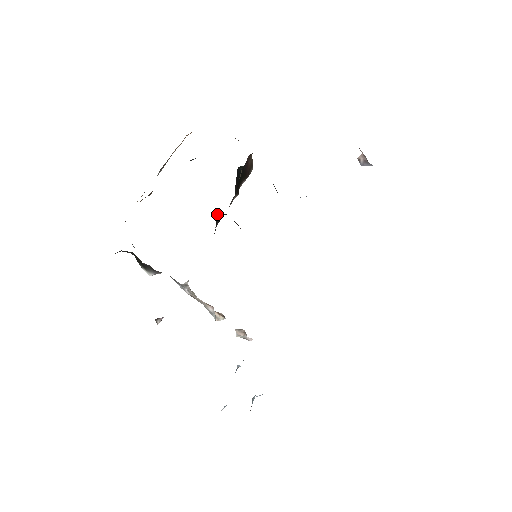
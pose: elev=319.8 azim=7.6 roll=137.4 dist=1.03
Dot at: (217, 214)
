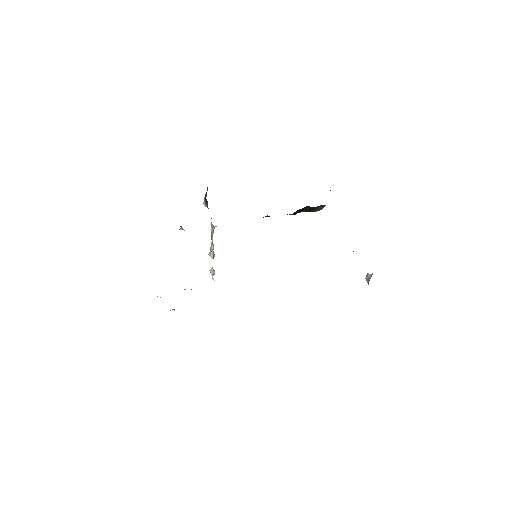
Dot at: occluded
